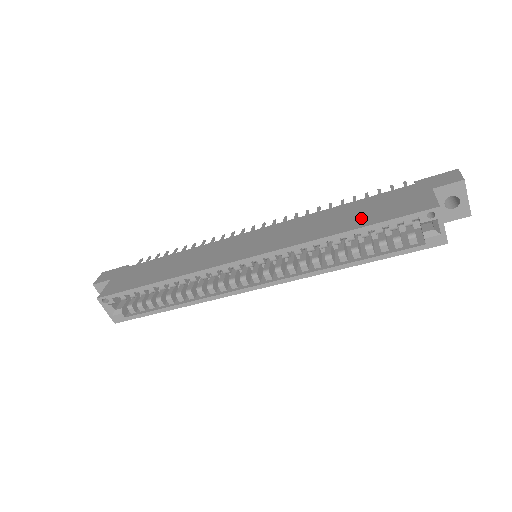
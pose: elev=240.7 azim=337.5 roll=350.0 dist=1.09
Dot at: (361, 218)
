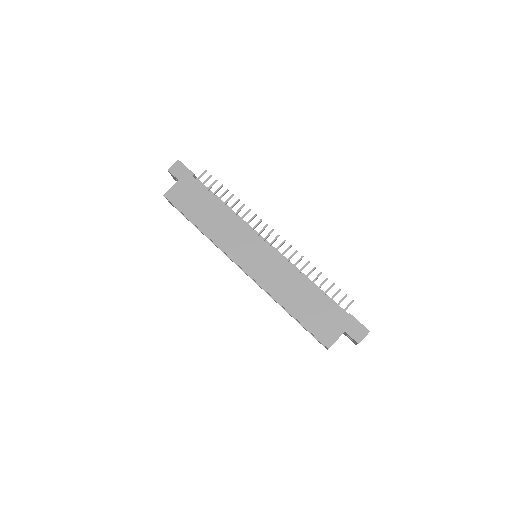
Dot at: (303, 311)
